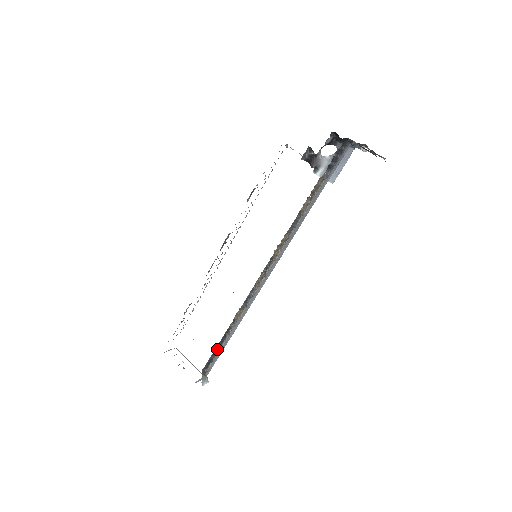
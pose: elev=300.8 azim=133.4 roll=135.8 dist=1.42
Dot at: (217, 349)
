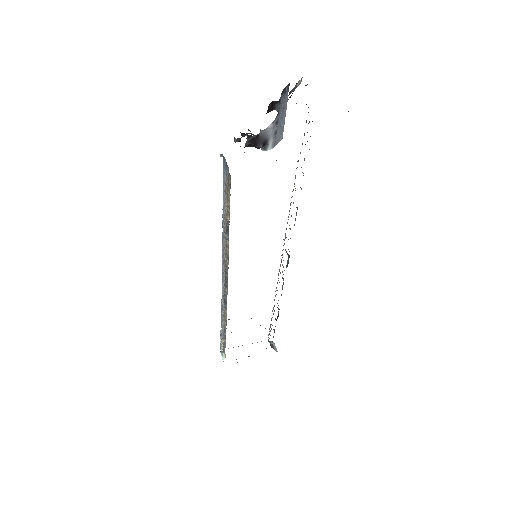
Dot at: (273, 329)
